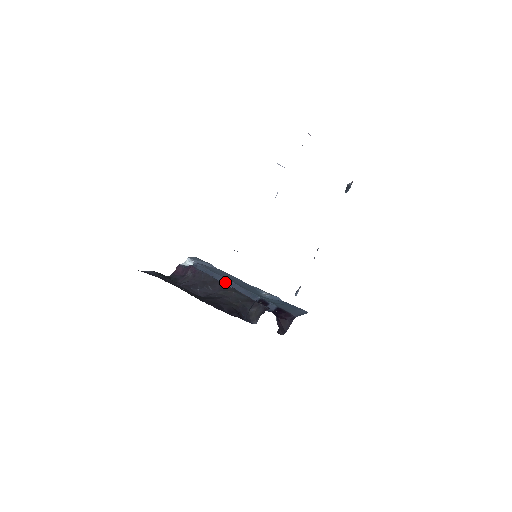
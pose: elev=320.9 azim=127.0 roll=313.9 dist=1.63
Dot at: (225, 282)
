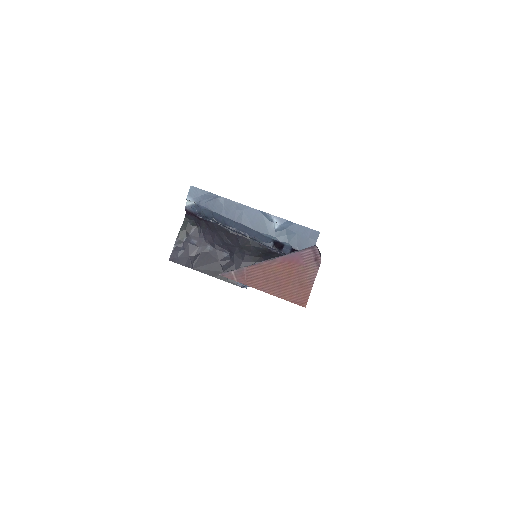
Dot at: (236, 226)
